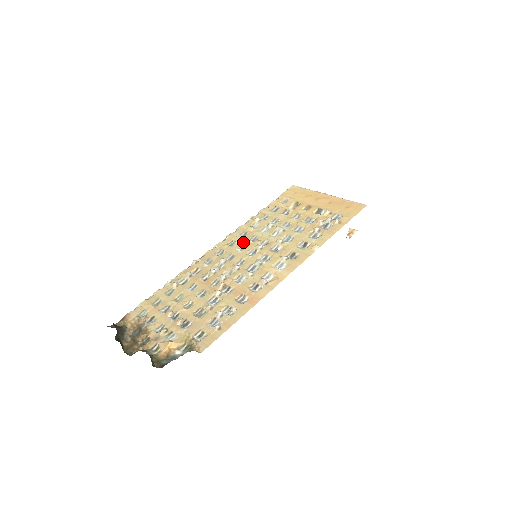
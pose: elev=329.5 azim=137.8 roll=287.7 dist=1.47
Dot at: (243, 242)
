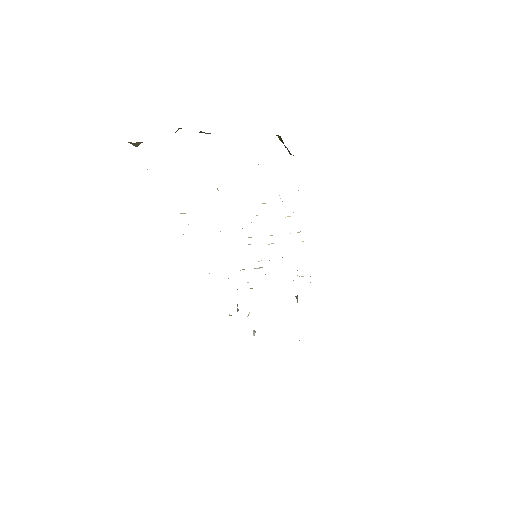
Dot at: occluded
